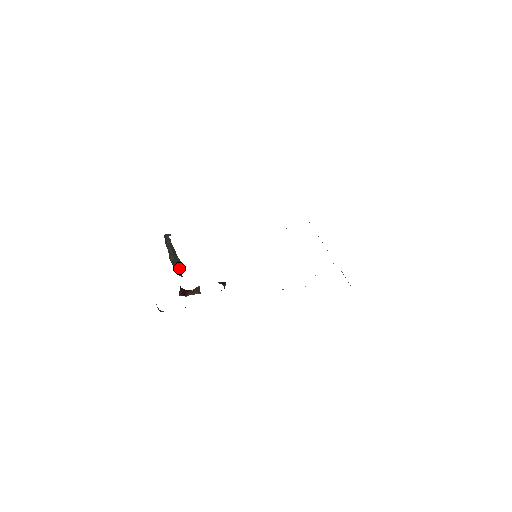
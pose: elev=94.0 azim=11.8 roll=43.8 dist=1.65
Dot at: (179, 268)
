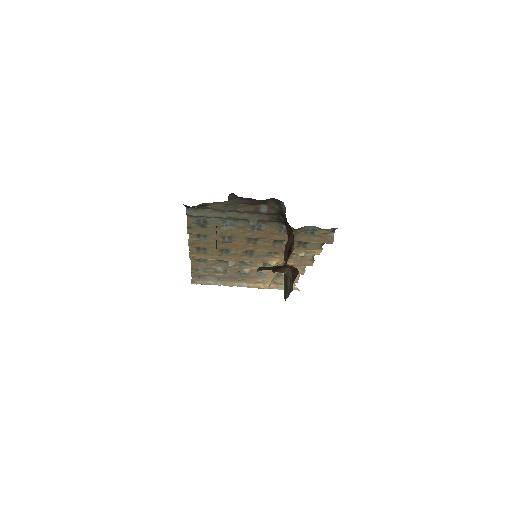
Dot at: occluded
